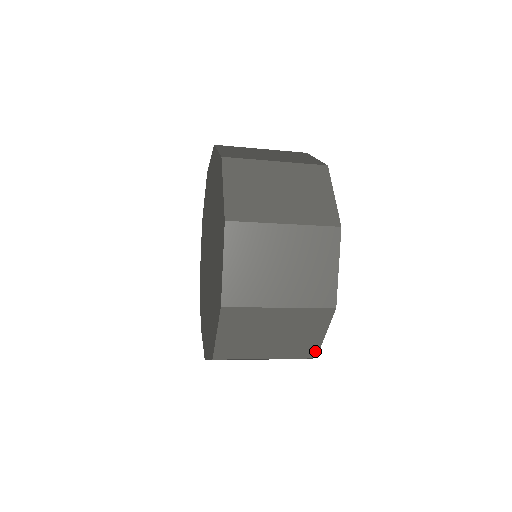
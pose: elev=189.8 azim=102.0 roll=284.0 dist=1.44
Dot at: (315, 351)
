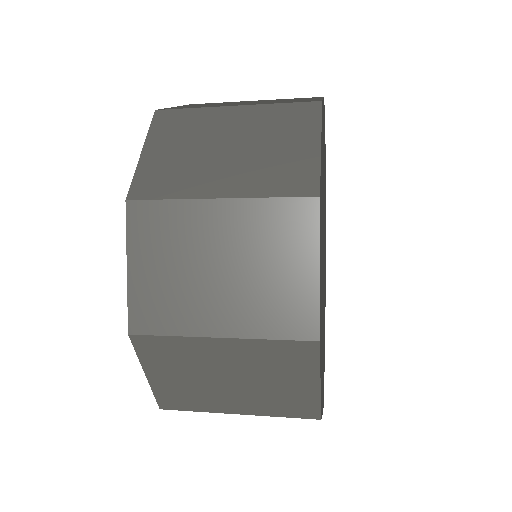
Dot at: occluded
